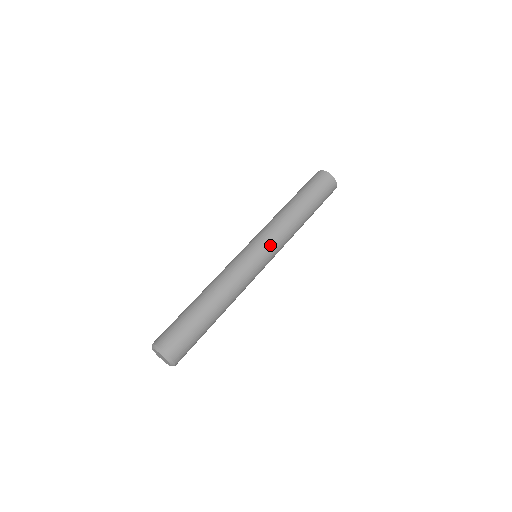
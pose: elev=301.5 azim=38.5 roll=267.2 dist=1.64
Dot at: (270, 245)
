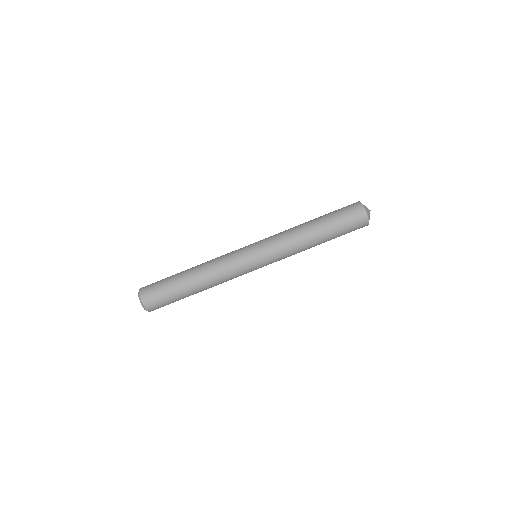
Dot at: occluded
